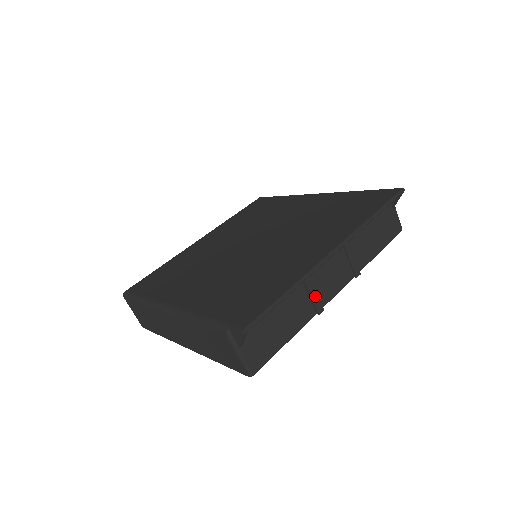
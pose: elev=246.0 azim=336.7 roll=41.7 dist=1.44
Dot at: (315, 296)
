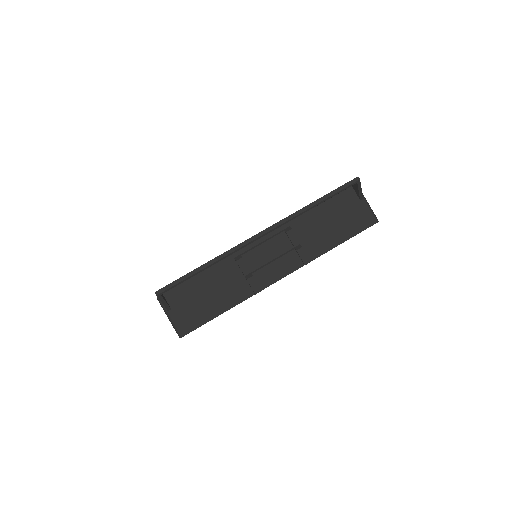
Dot at: (250, 277)
